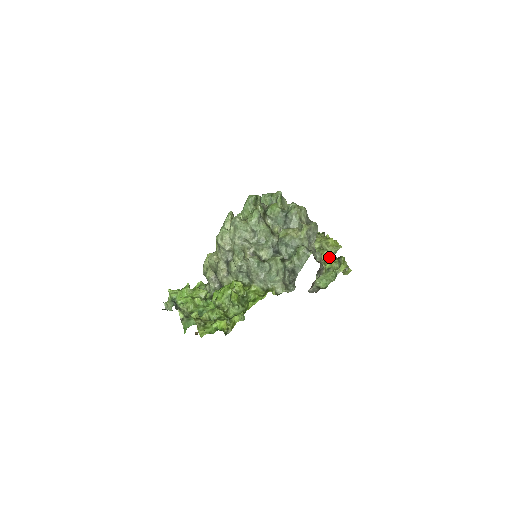
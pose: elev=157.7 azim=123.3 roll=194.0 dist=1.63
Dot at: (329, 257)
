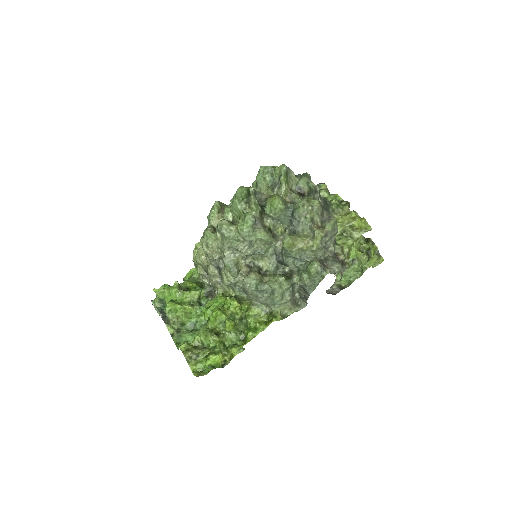
Dot at: (354, 244)
